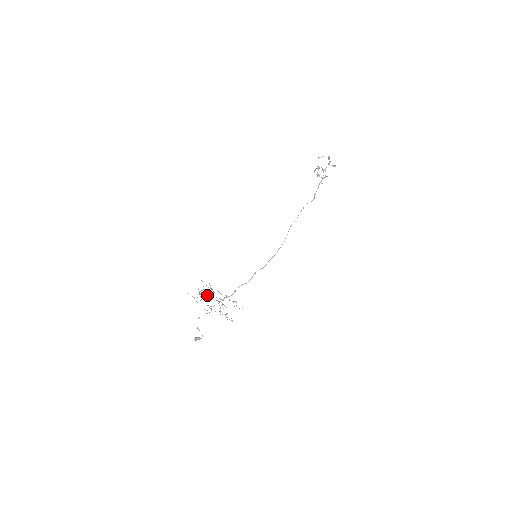
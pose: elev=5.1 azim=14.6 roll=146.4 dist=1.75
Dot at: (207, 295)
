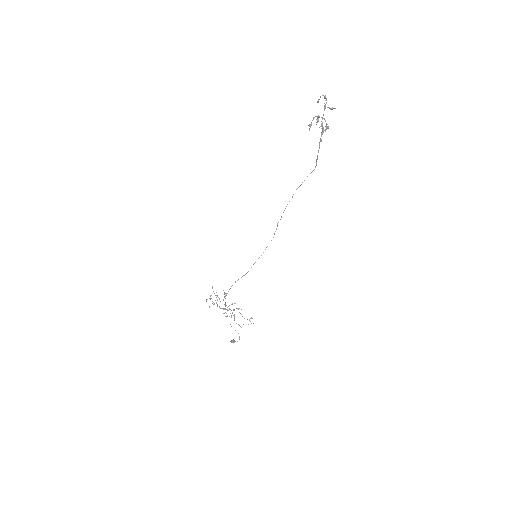
Dot at: (214, 303)
